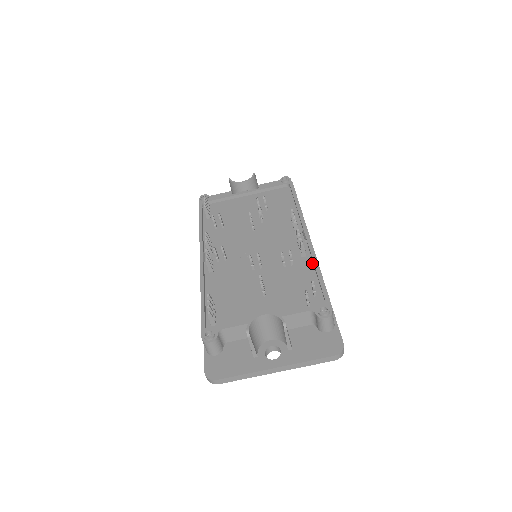
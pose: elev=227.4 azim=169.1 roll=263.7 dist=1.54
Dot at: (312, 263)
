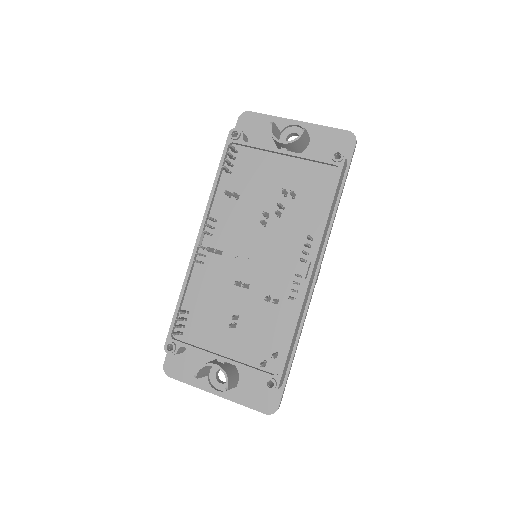
Dot at: (295, 314)
